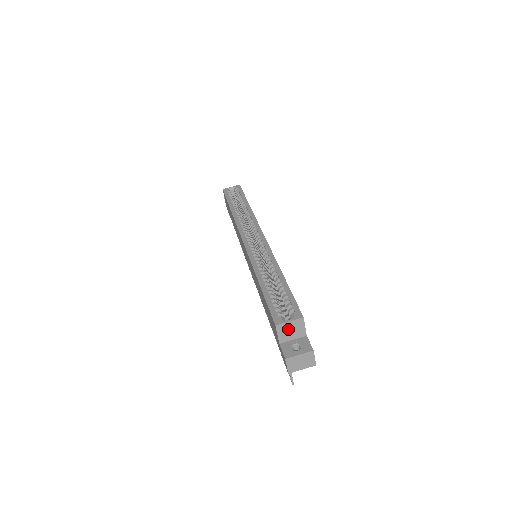
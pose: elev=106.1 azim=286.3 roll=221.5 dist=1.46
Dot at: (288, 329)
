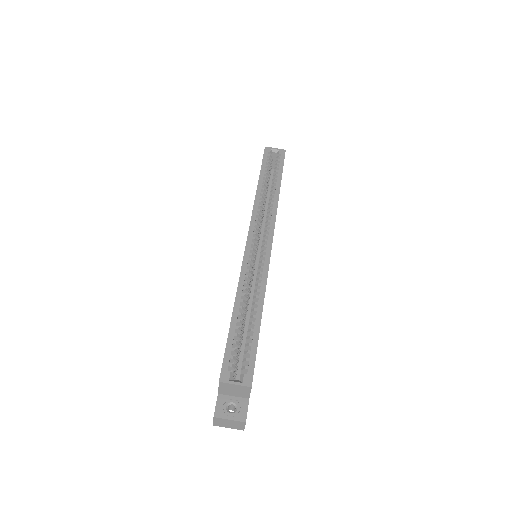
Dot at: (231, 388)
